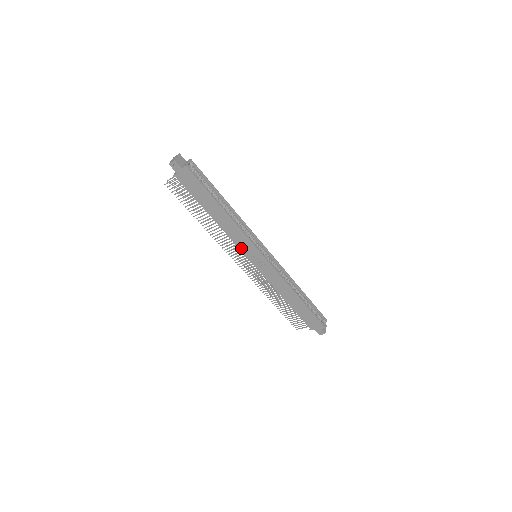
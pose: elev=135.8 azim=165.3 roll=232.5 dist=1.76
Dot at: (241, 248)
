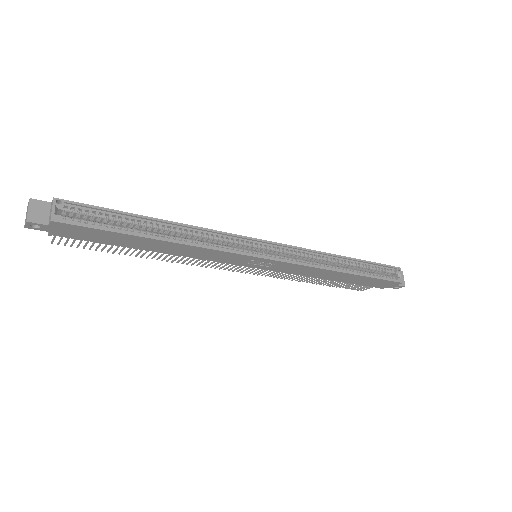
Dot at: (227, 262)
